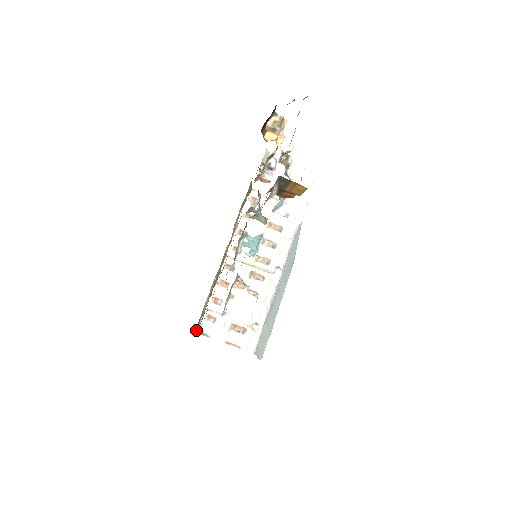
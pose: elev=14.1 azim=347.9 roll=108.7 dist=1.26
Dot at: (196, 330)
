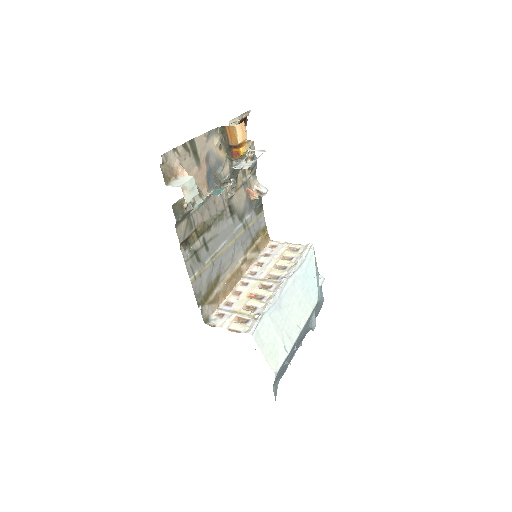
Dot at: (199, 308)
